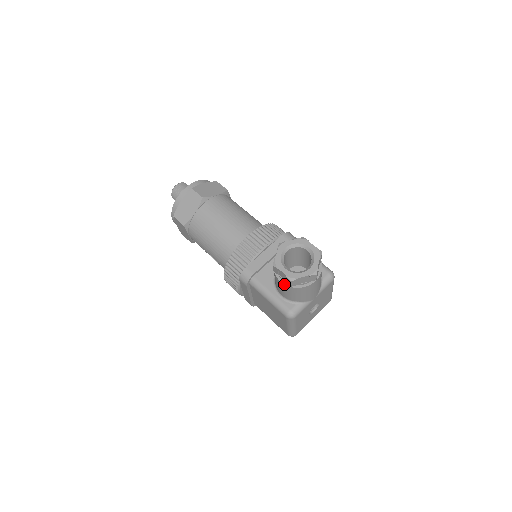
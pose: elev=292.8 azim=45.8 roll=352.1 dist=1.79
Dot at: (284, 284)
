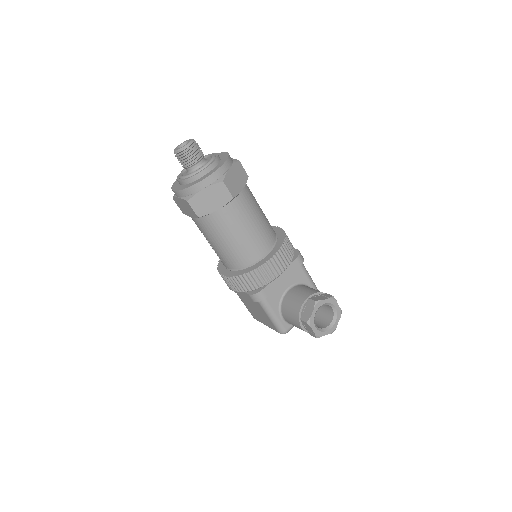
Dot at: (304, 330)
